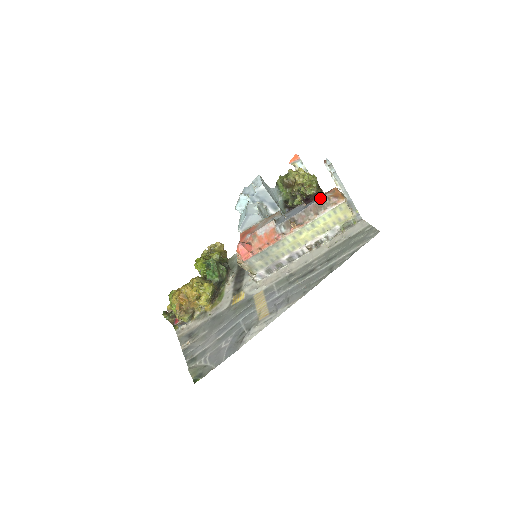
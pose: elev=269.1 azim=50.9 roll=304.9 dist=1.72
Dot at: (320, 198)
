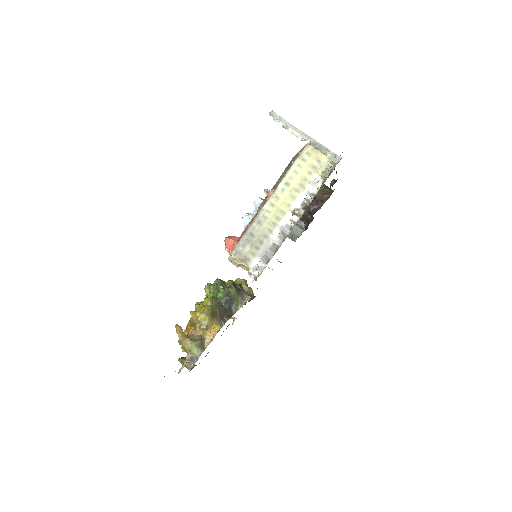
Dot at: (291, 160)
